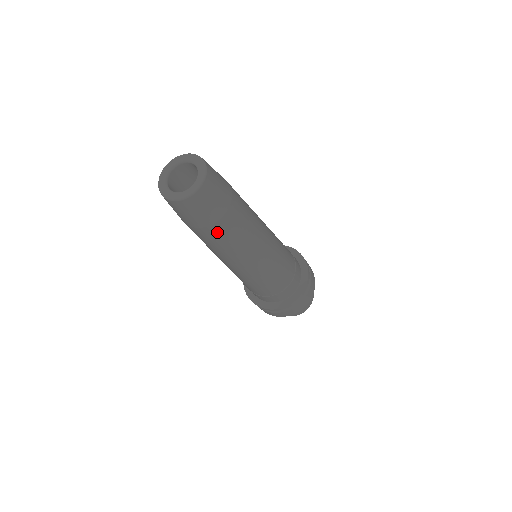
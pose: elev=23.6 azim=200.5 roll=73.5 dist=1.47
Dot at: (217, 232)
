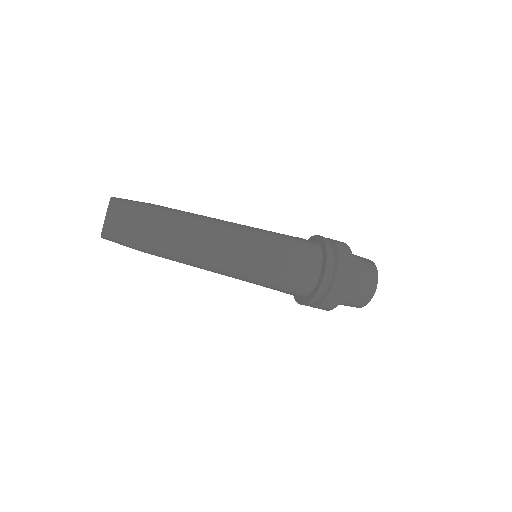
Dot at: (156, 244)
